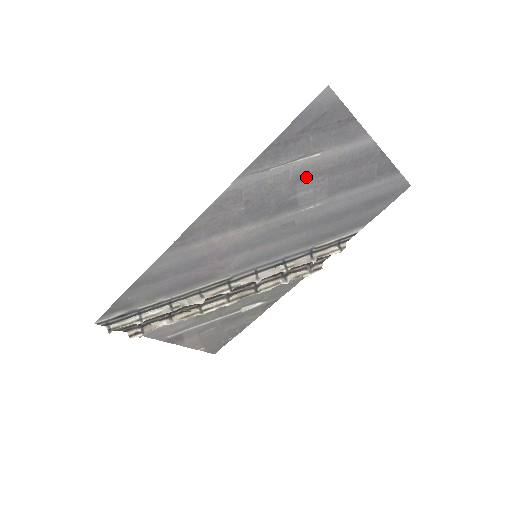
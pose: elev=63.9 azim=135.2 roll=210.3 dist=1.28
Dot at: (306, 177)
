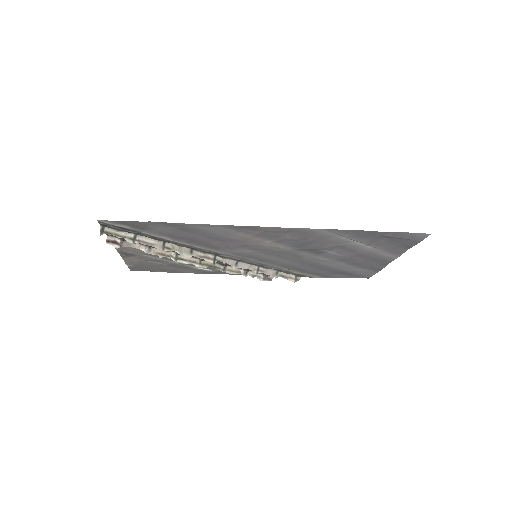
Dot at: (347, 249)
